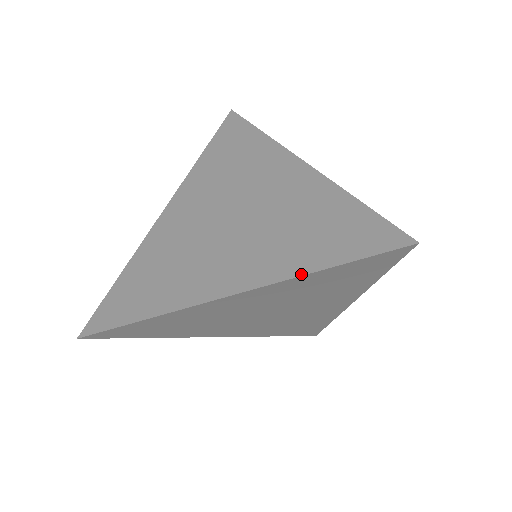
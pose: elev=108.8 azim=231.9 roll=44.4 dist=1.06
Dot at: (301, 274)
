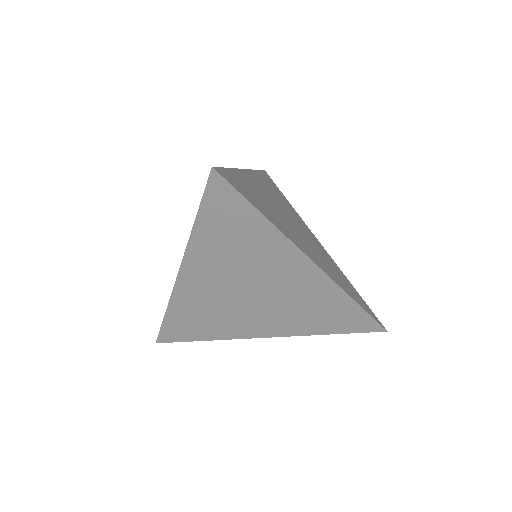
Dot at: (191, 233)
